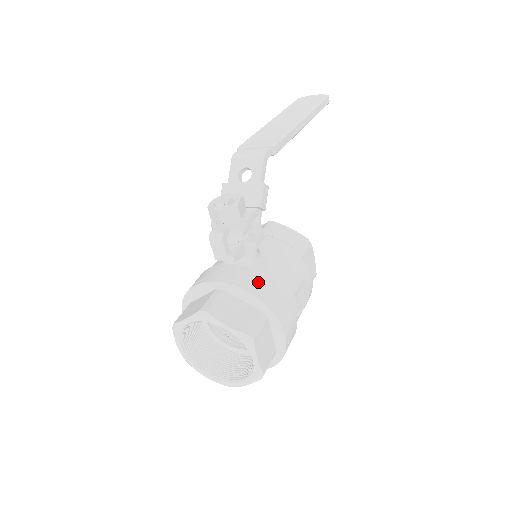
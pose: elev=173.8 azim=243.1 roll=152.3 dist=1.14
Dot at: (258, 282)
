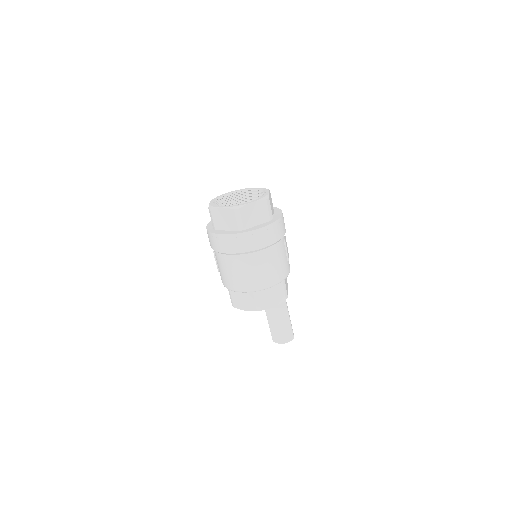
Dot at: occluded
